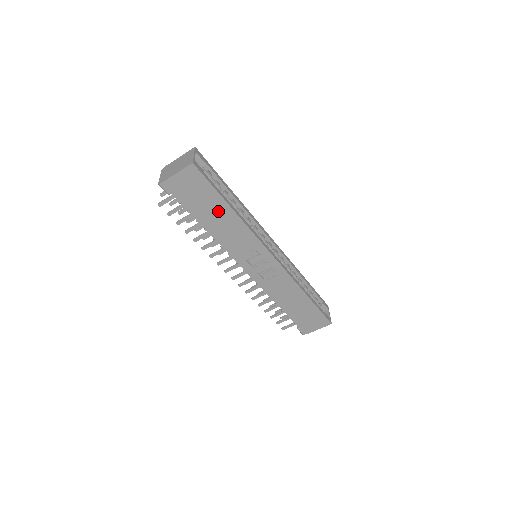
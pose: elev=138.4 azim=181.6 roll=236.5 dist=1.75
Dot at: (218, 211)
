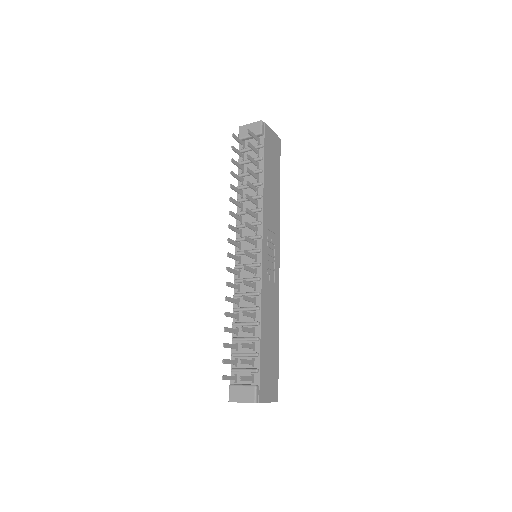
Dot at: (274, 181)
